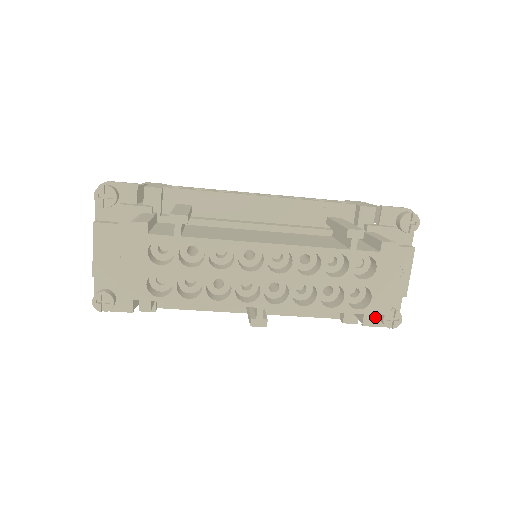
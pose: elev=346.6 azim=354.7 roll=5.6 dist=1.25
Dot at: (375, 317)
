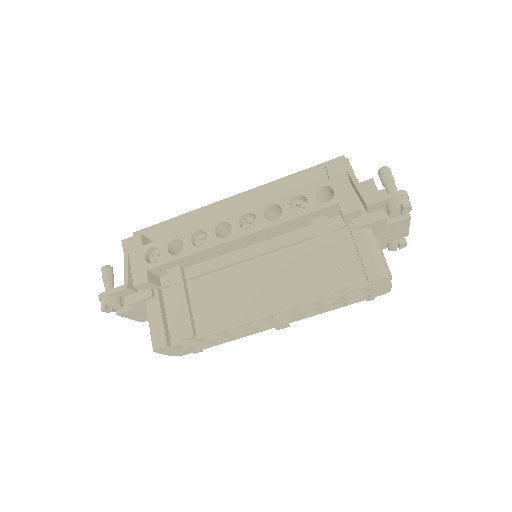
Dot at: occluded
